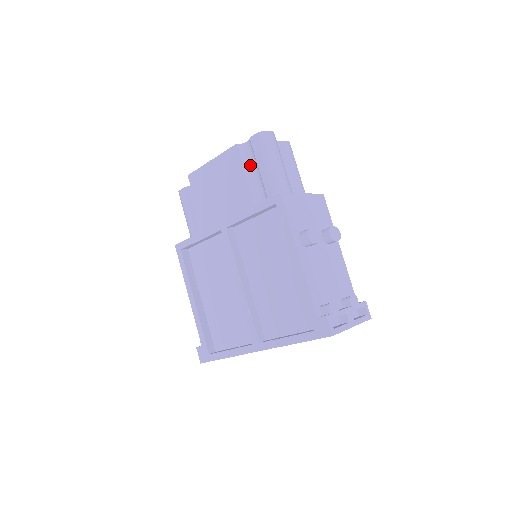
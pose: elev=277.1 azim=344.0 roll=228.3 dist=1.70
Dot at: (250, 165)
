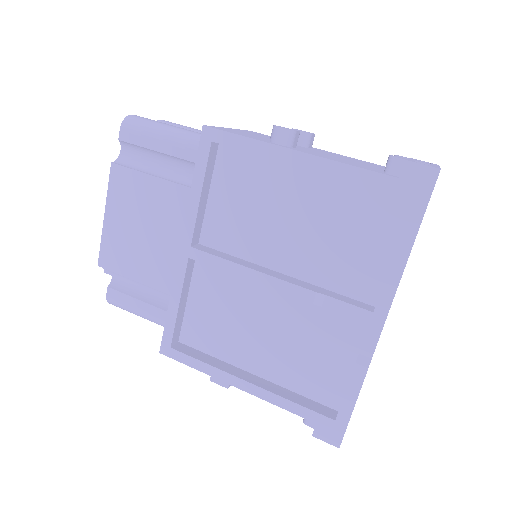
Dot at: (147, 165)
